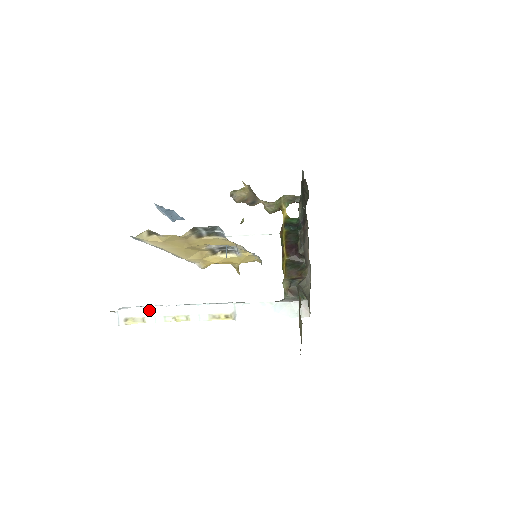
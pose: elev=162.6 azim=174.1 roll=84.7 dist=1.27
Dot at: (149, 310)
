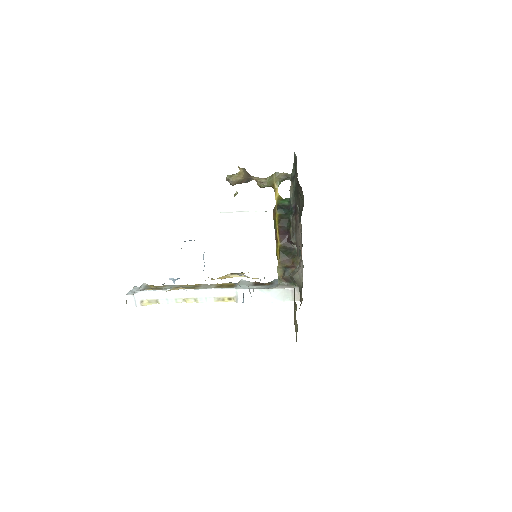
Dot at: (162, 294)
